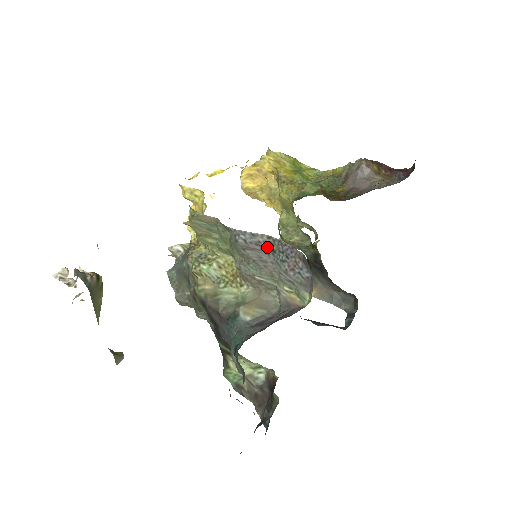
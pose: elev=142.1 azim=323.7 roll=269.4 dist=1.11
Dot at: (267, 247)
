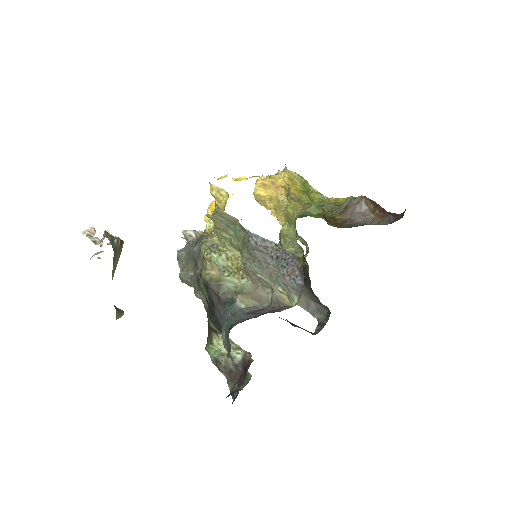
Dot at: (273, 252)
